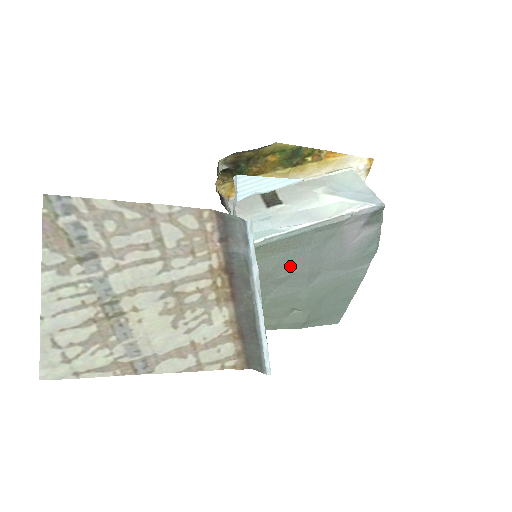
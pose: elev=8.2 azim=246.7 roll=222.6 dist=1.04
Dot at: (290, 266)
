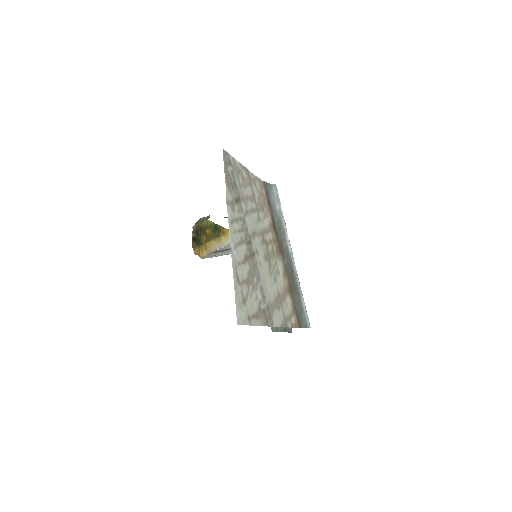
Dot at: occluded
